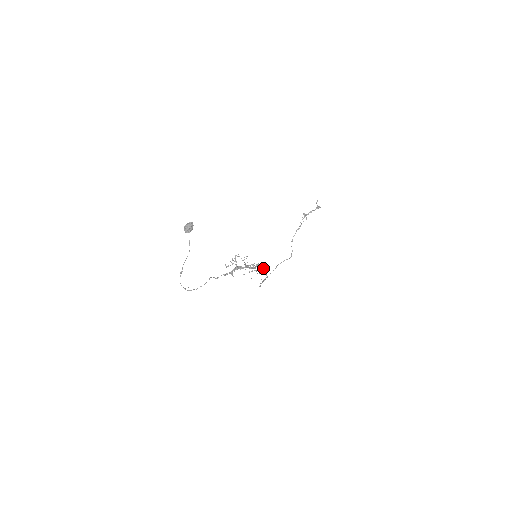
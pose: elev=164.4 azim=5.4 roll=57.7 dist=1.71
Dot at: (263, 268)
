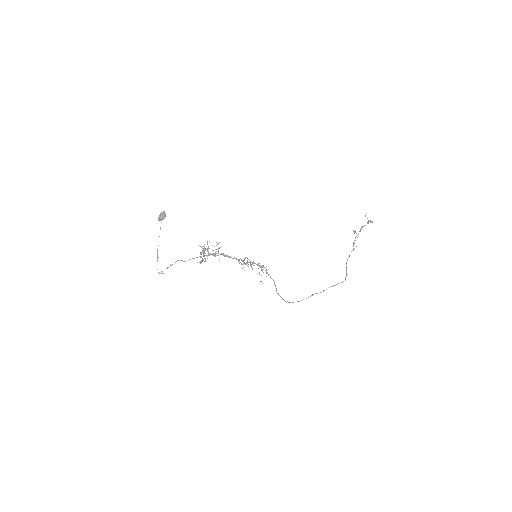
Dot at: (250, 261)
